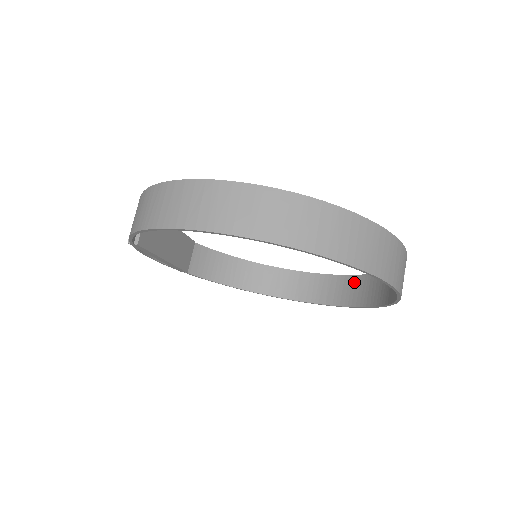
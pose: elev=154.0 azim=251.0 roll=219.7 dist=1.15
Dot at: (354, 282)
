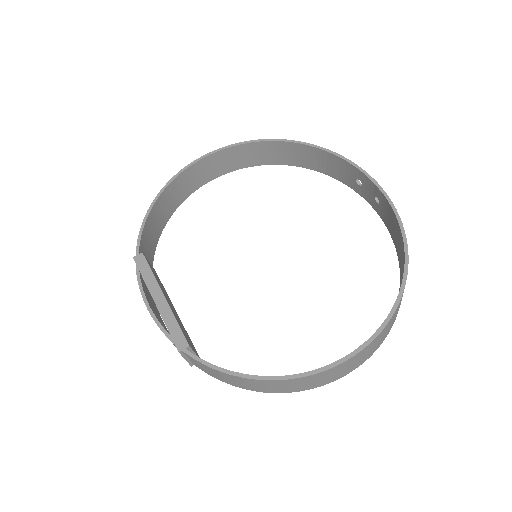
Dot at: (277, 147)
